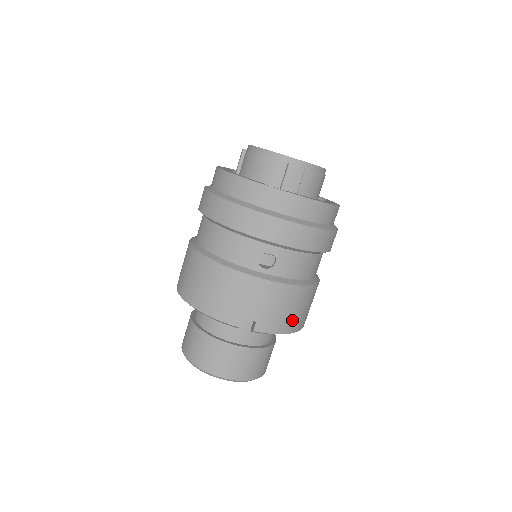
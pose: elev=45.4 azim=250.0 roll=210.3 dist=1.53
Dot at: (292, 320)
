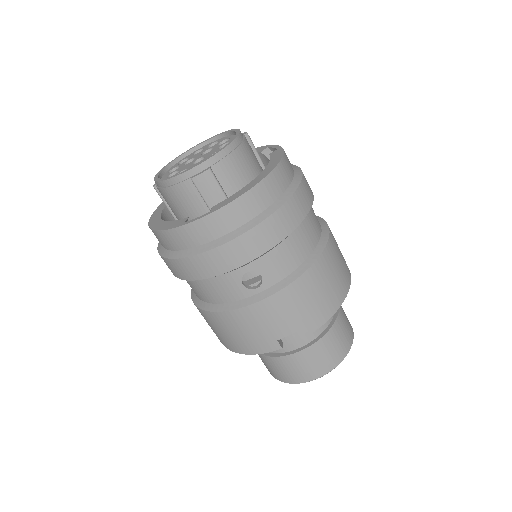
Dot at: (327, 301)
